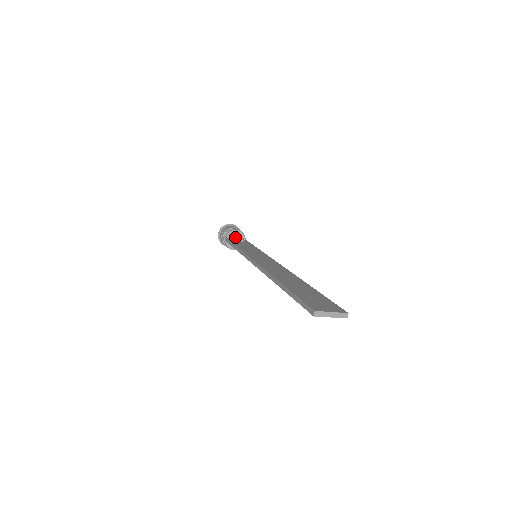
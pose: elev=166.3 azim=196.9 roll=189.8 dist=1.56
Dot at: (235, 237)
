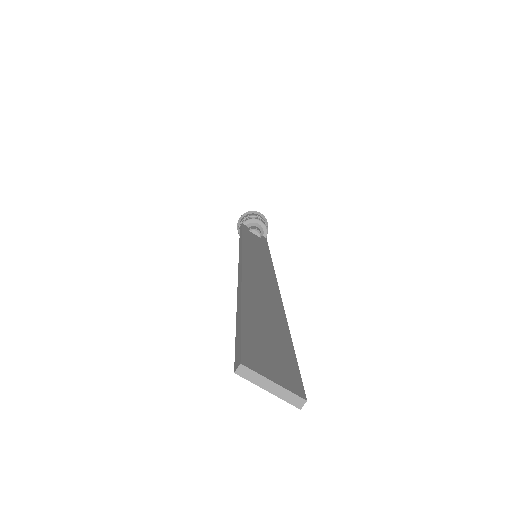
Dot at: (253, 227)
